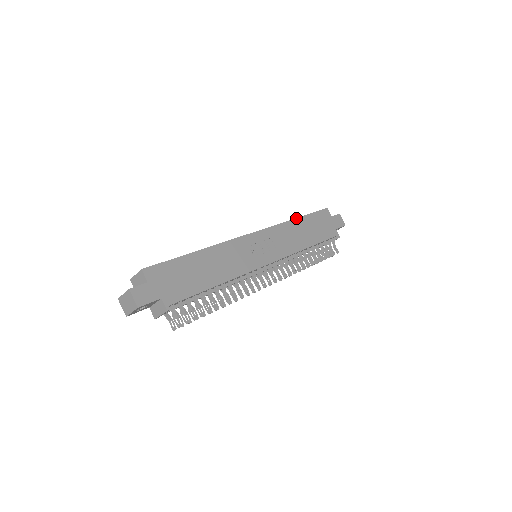
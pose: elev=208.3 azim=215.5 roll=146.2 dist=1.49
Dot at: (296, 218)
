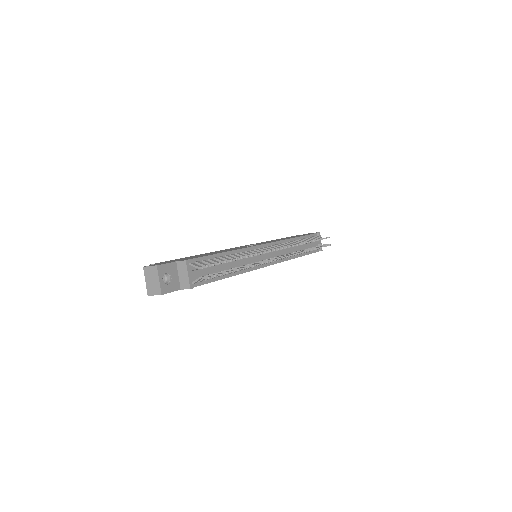
Dot at: occluded
